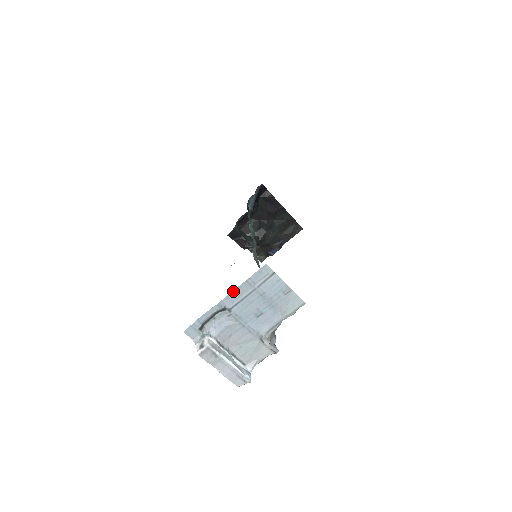
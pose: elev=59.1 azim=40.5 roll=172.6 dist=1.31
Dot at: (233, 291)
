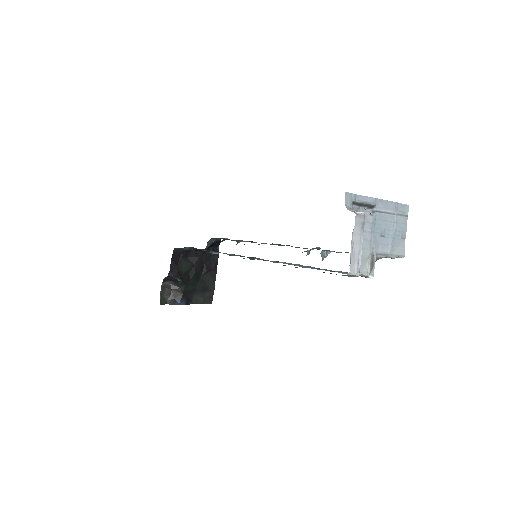
Dot at: (386, 201)
